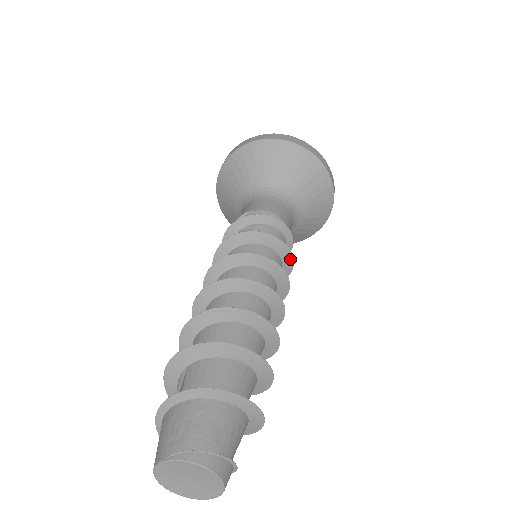
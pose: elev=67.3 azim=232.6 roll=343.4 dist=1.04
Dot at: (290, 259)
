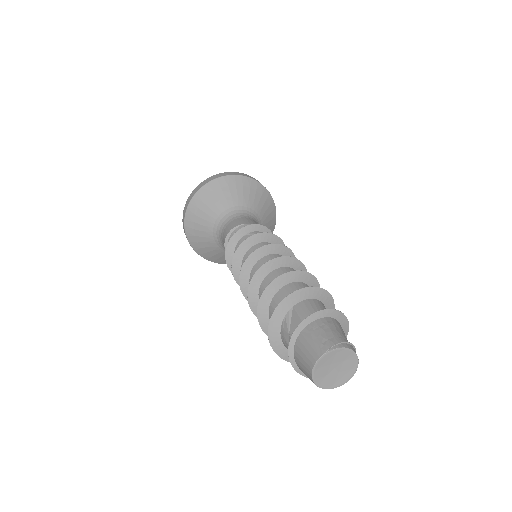
Dot at: occluded
